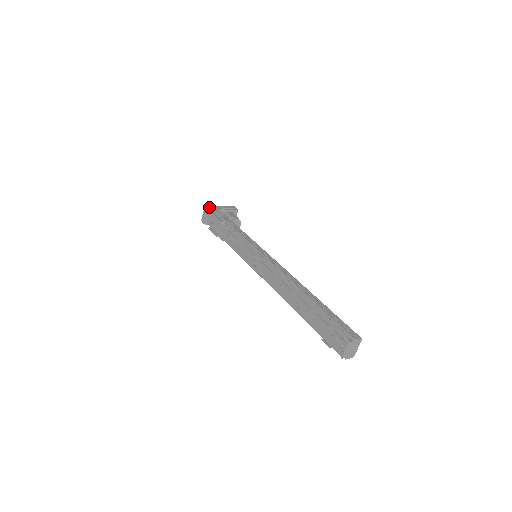
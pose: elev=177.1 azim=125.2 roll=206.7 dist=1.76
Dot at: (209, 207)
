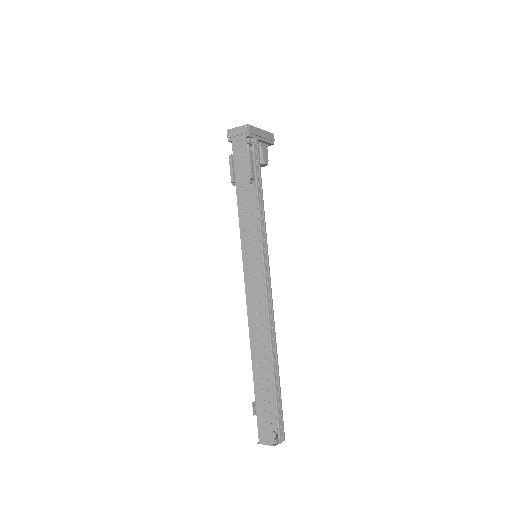
Dot at: (251, 132)
